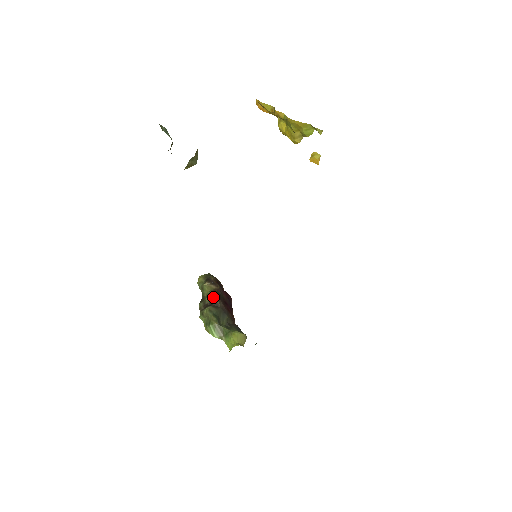
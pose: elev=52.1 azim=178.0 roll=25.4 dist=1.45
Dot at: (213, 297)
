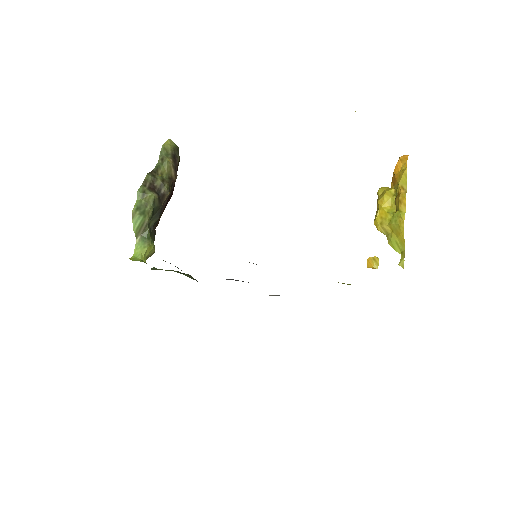
Dot at: (167, 189)
